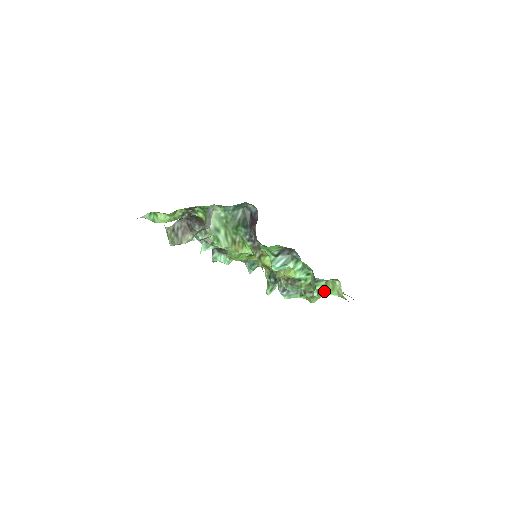
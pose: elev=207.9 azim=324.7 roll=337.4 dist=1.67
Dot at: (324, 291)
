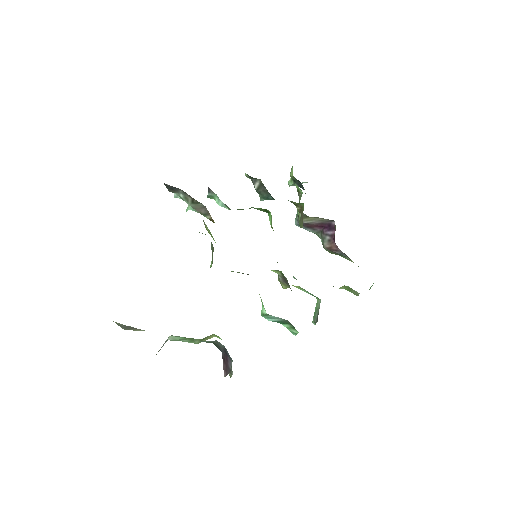
Dot at: occluded
